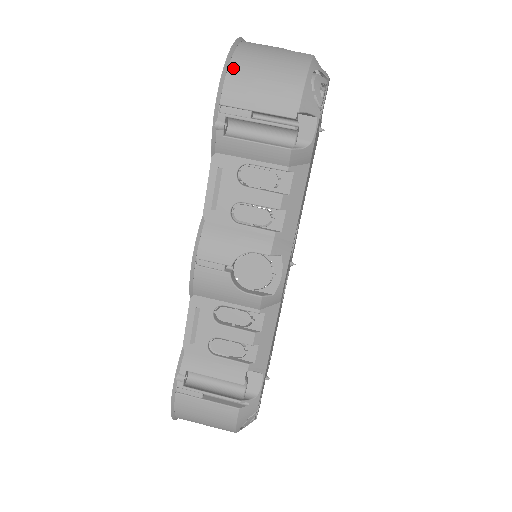
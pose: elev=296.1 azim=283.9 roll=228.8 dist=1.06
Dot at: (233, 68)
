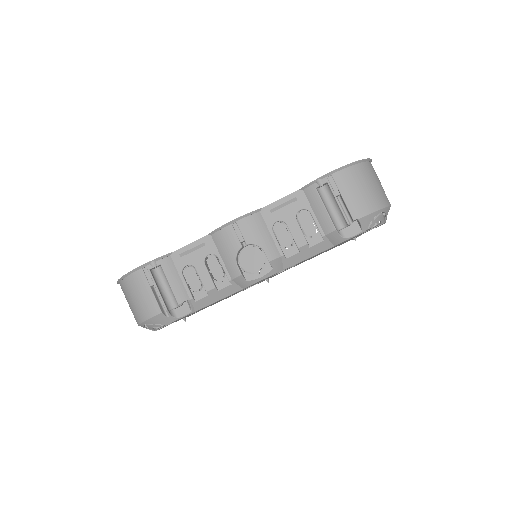
Dot at: (355, 168)
